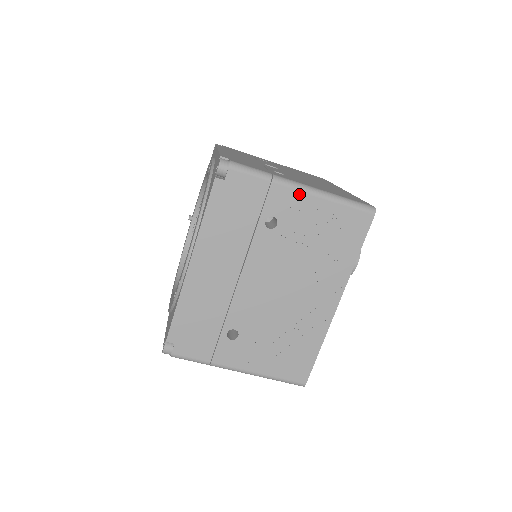
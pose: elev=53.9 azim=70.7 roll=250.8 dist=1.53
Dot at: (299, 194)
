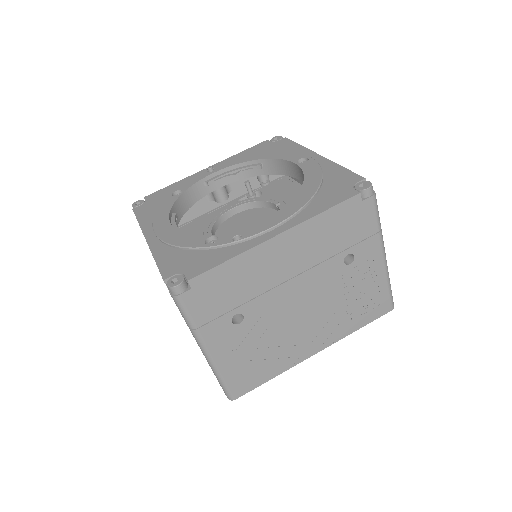
Dot at: (380, 256)
